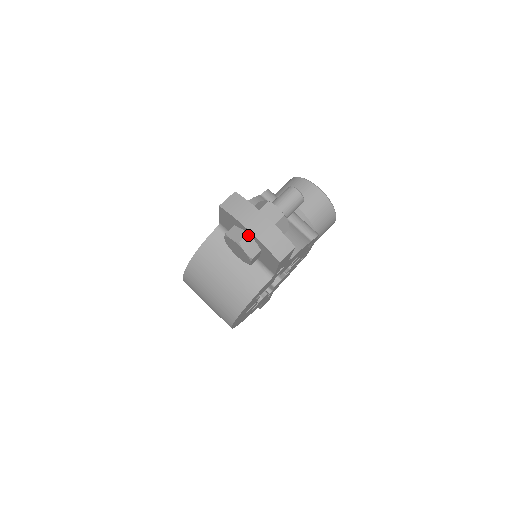
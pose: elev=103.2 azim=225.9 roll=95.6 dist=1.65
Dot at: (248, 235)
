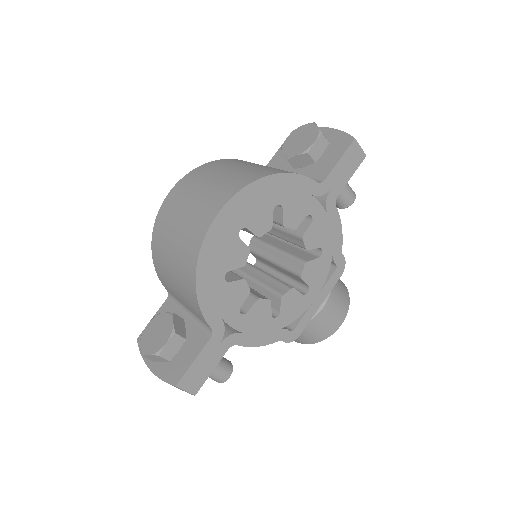
Dot at: occluded
